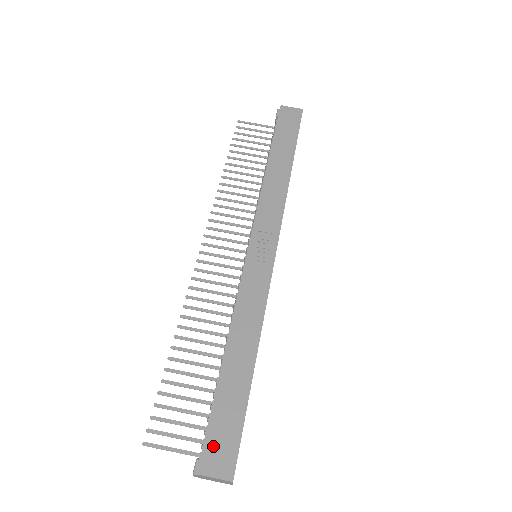
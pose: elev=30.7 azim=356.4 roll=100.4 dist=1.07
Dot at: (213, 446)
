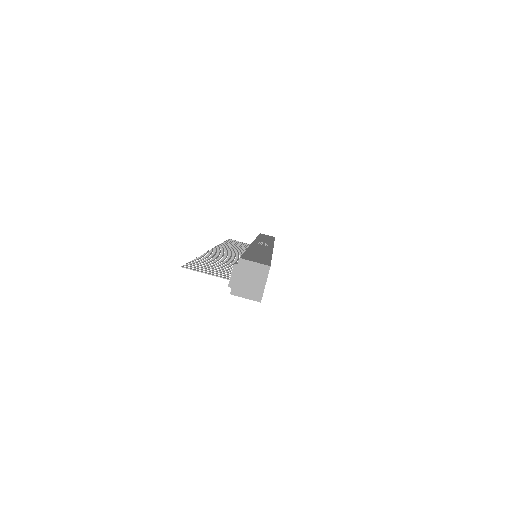
Dot at: (250, 257)
